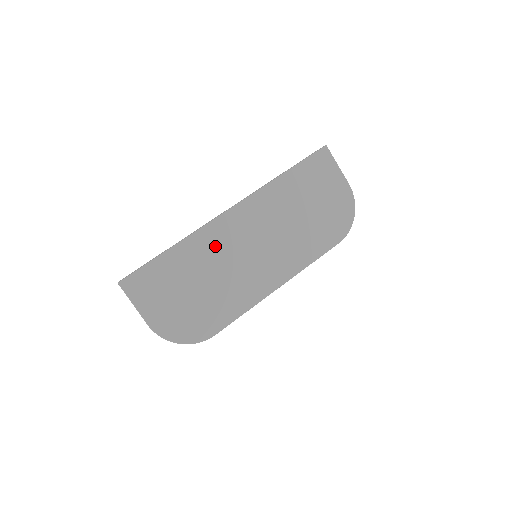
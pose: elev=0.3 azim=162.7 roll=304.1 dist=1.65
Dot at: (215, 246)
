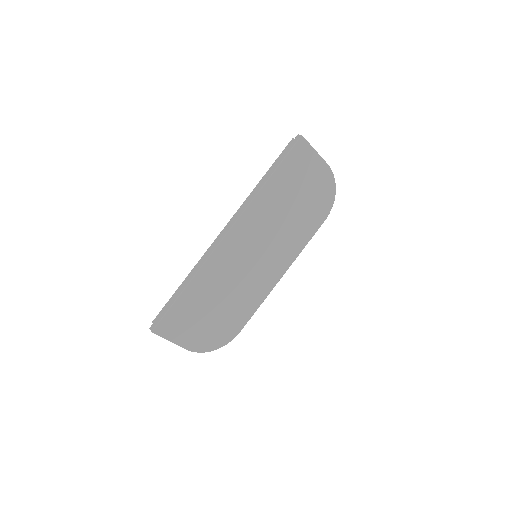
Dot at: (222, 269)
